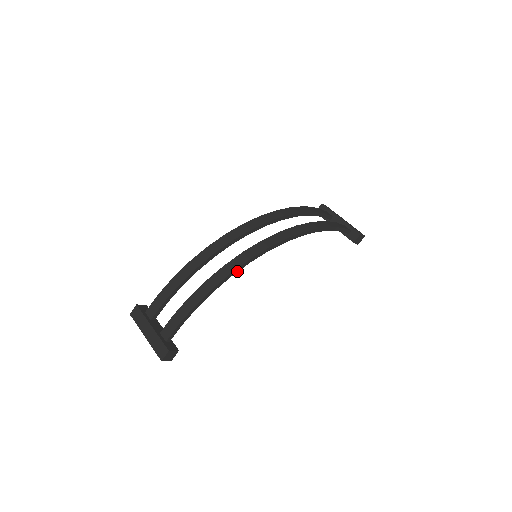
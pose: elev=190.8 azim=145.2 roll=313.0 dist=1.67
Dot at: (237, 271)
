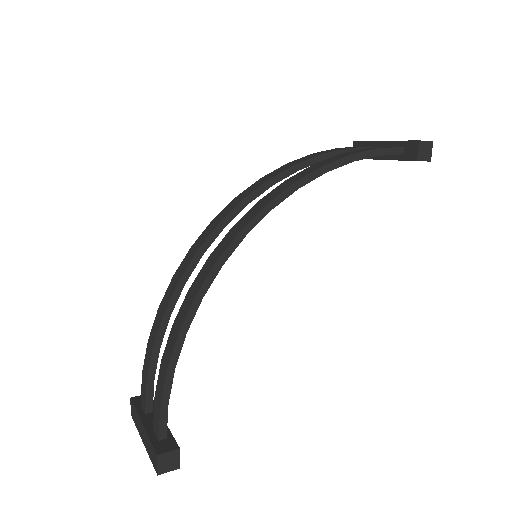
Dot at: (207, 288)
